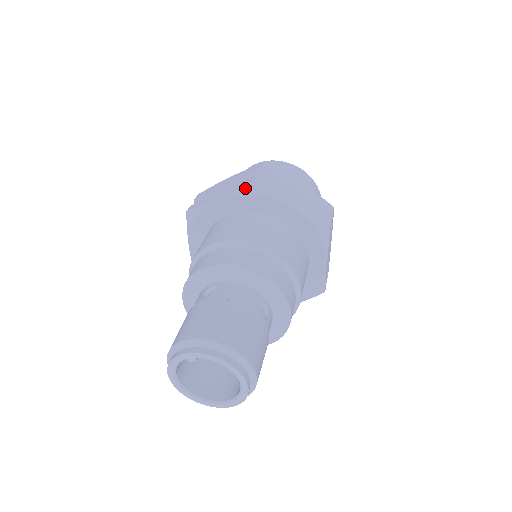
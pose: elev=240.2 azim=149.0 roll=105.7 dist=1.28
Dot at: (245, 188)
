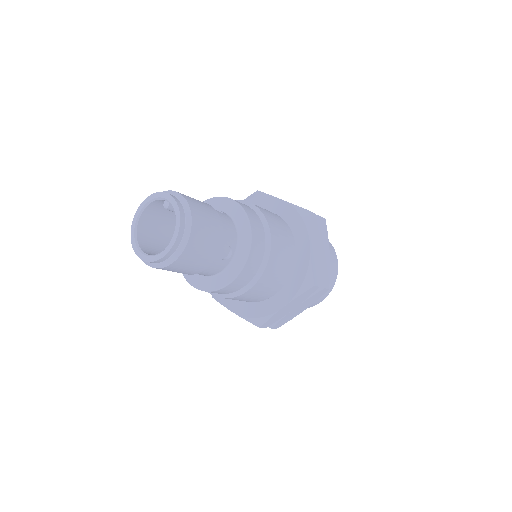
Dot at: (302, 209)
